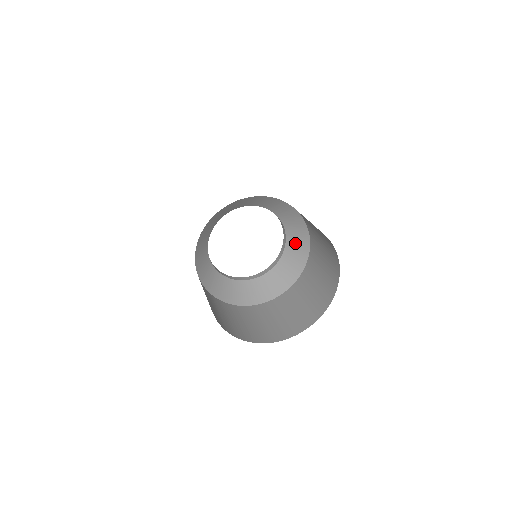
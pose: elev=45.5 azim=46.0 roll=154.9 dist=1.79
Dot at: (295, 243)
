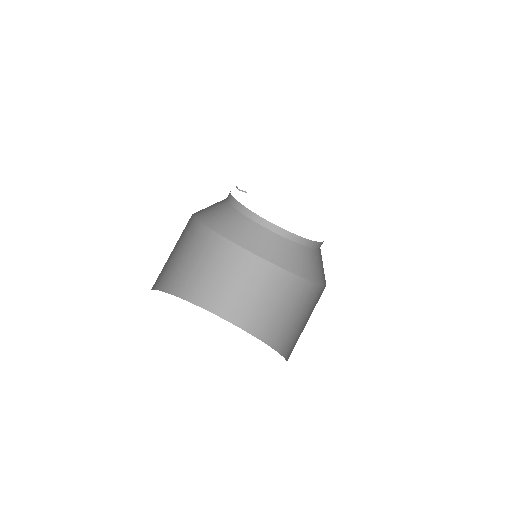
Dot at: (320, 263)
